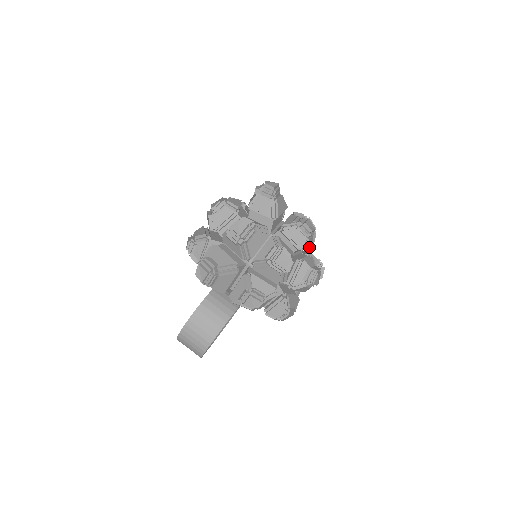
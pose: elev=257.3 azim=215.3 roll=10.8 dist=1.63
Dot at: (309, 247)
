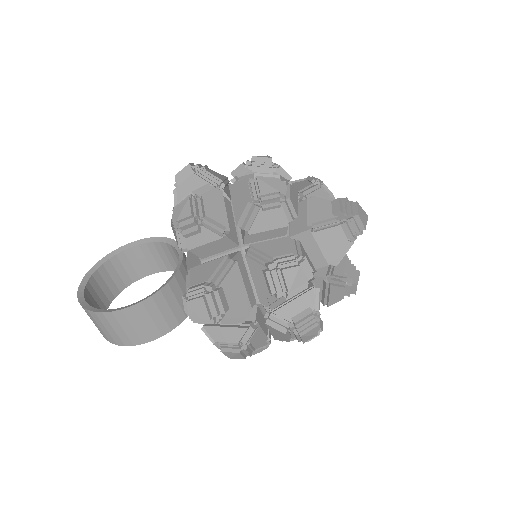
Dot at: occluded
